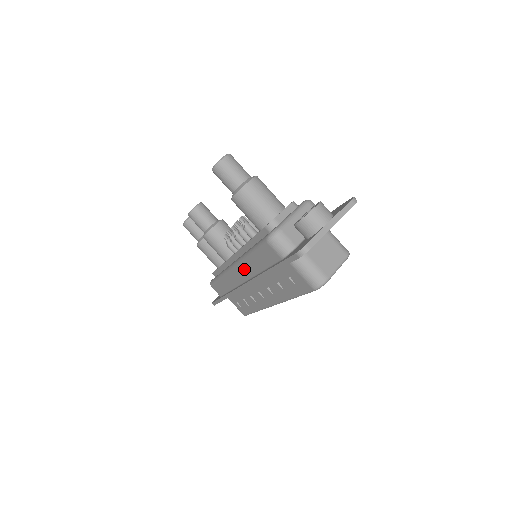
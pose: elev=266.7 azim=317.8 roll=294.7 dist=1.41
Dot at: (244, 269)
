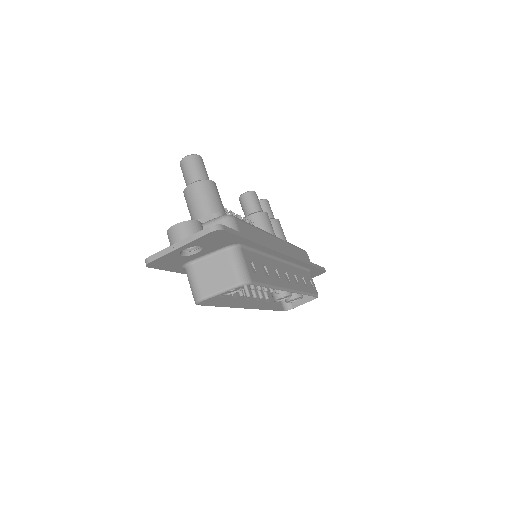
Dot at: occluded
